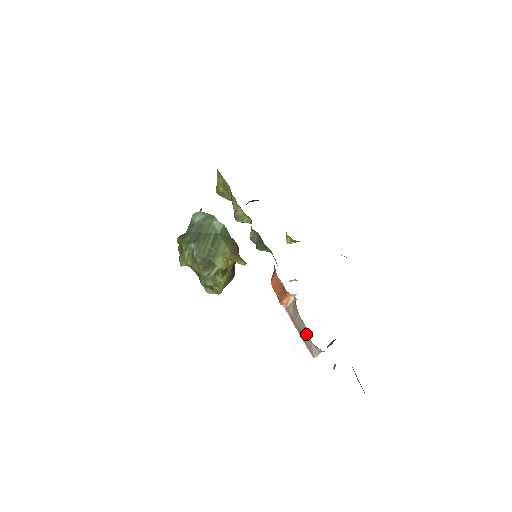
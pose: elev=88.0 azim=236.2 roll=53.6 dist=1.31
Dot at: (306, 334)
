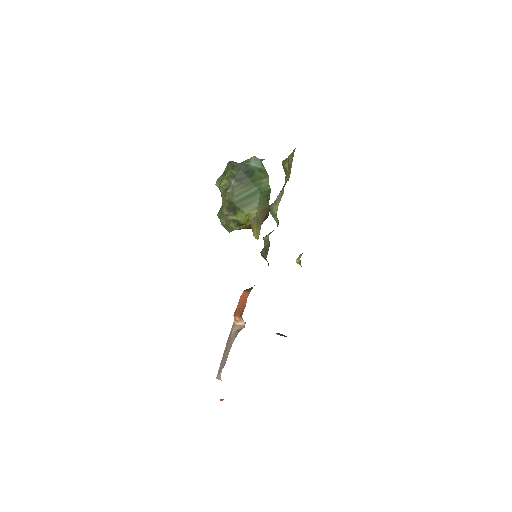
Dot at: (225, 360)
